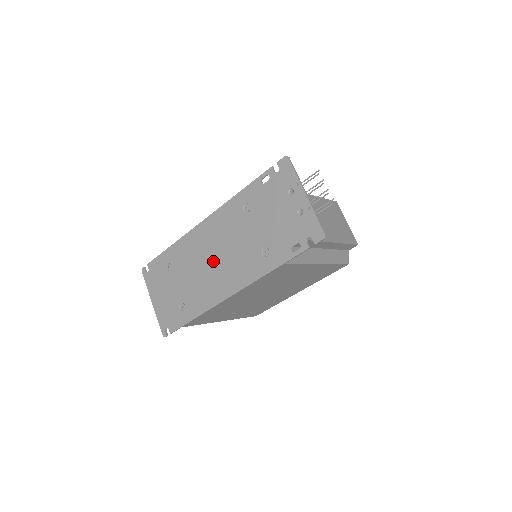
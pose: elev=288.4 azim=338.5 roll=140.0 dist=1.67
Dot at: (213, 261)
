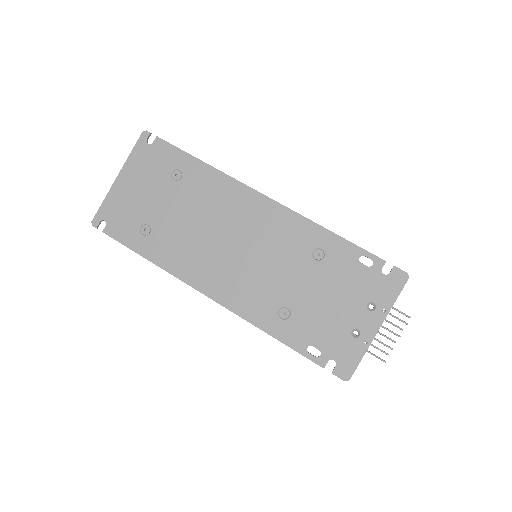
Dot at: (228, 243)
